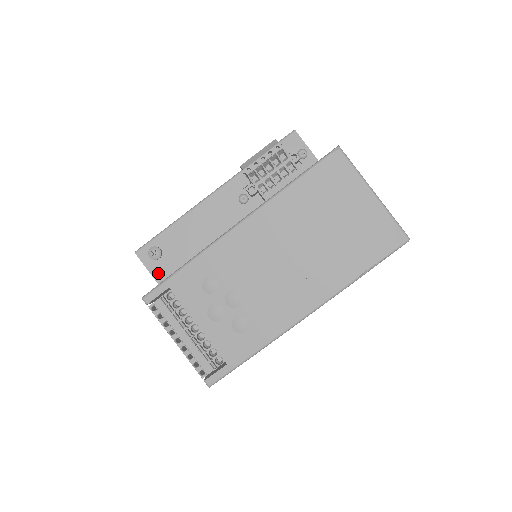
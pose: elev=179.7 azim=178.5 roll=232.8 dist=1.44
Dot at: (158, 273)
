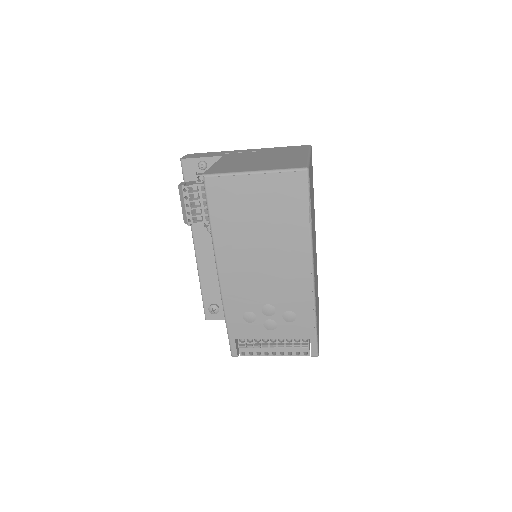
Dot at: occluded
